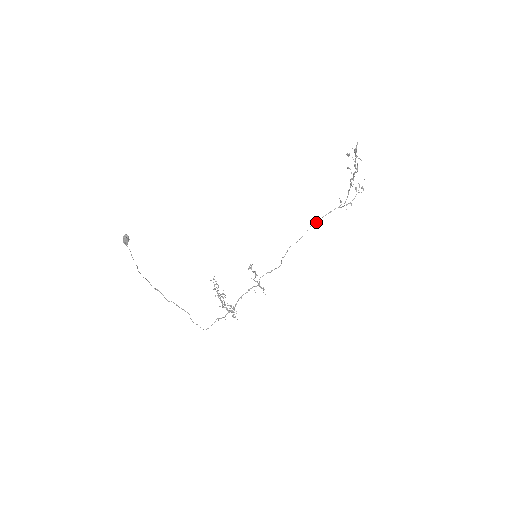
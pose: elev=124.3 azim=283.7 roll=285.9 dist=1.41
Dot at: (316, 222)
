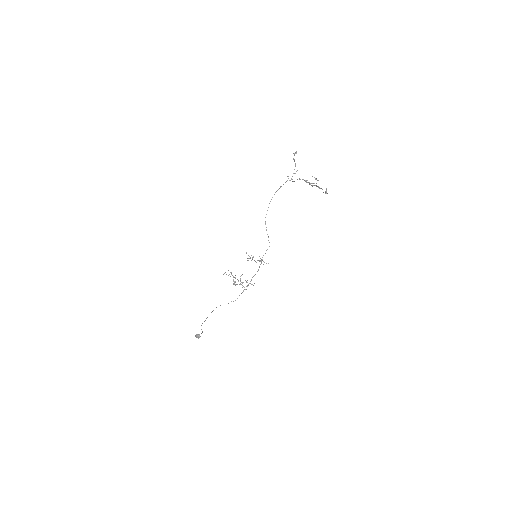
Dot at: occluded
